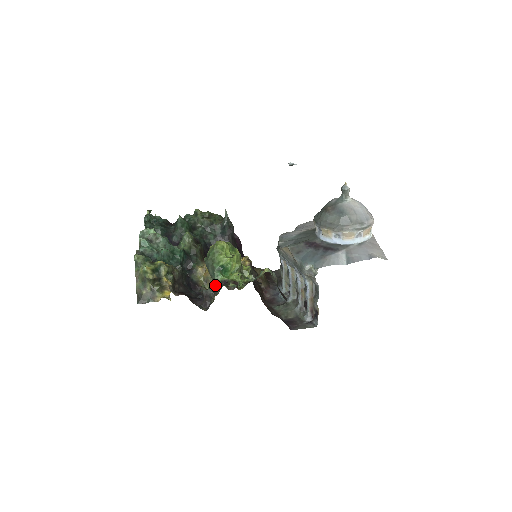
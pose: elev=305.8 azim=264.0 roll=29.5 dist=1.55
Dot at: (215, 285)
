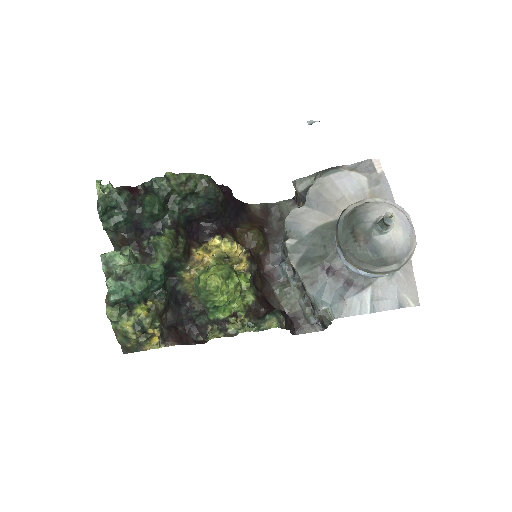
Dot at: (210, 320)
